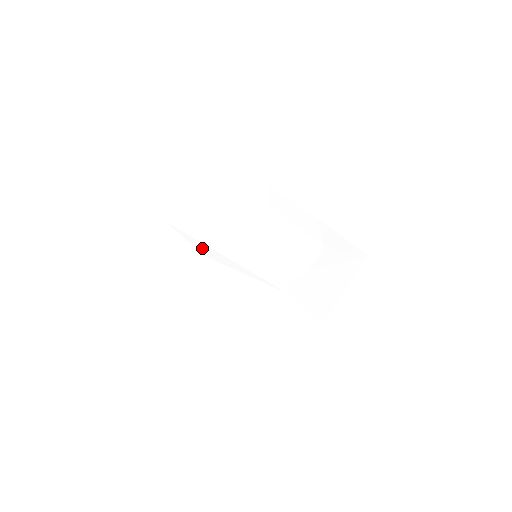
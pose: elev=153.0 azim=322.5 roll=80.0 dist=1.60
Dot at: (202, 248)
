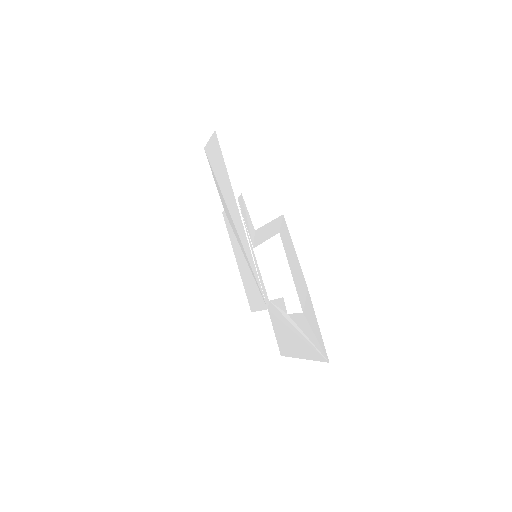
Dot at: (223, 201)
